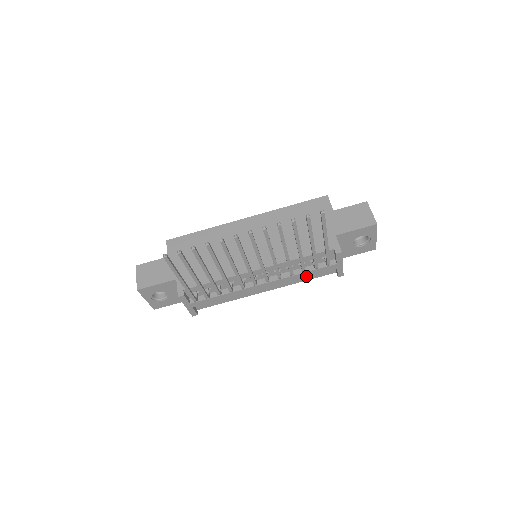
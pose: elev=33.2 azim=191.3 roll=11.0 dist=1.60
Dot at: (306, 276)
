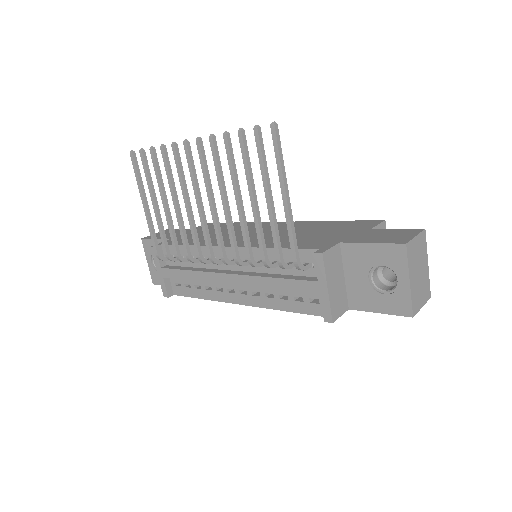
Dot at: (278, 289)
